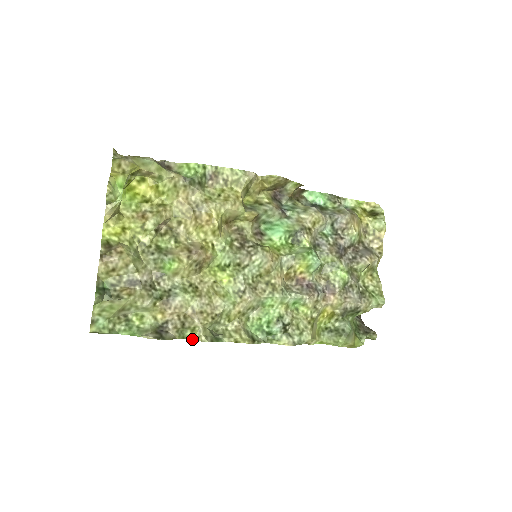
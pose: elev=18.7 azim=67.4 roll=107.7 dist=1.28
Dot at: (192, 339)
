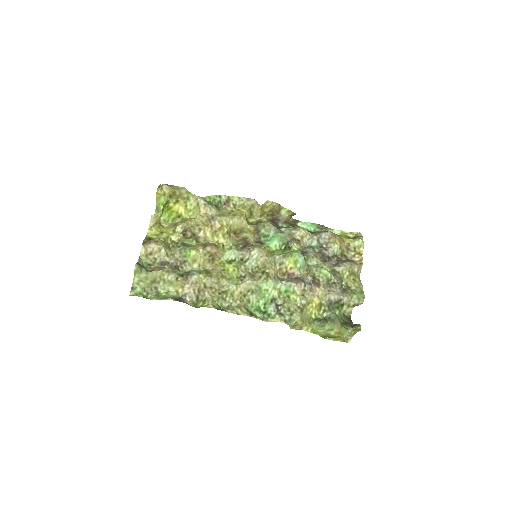
Dot at: (203, 306)
